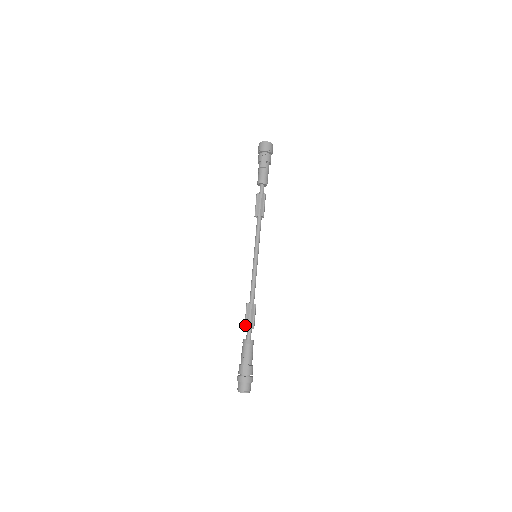
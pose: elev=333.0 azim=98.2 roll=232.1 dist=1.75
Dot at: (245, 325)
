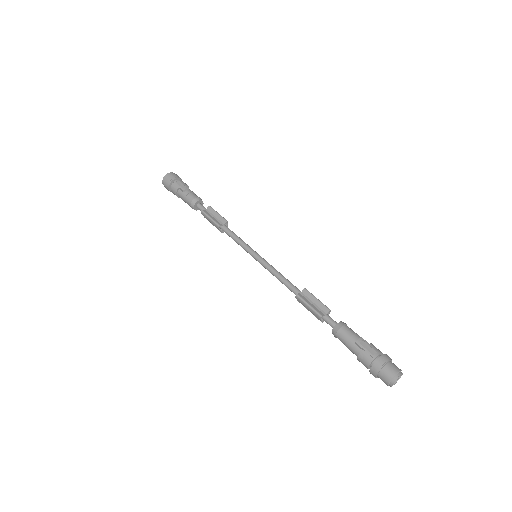
Dot at: (318, 314)
